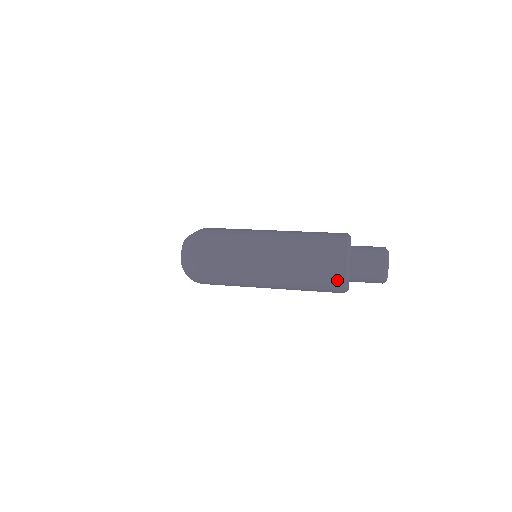
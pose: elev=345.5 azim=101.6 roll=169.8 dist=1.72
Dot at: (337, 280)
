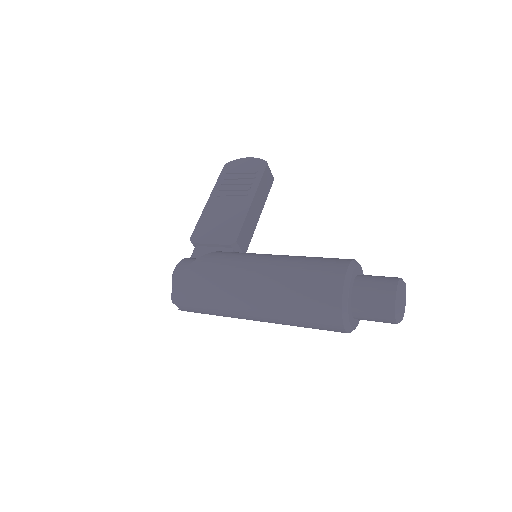
Dot at: occluded
